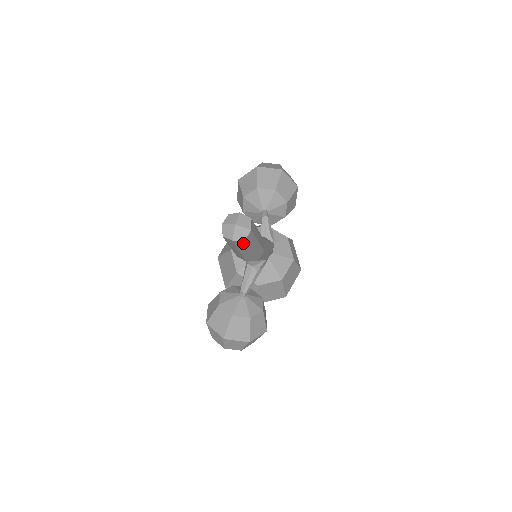
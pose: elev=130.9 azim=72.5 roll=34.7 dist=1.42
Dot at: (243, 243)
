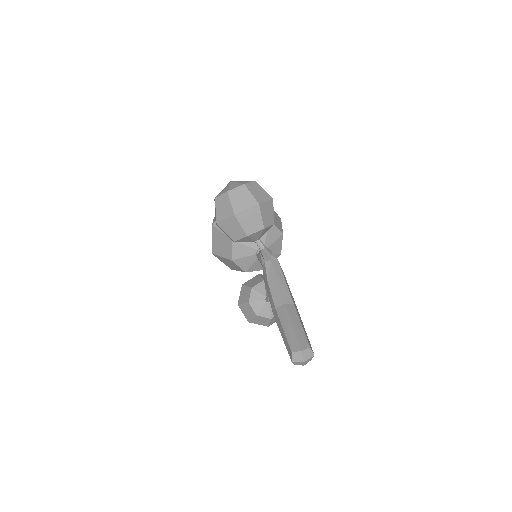
Dot at: occluded
